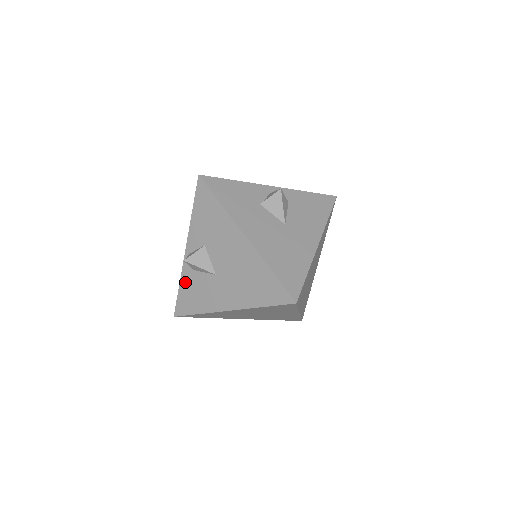
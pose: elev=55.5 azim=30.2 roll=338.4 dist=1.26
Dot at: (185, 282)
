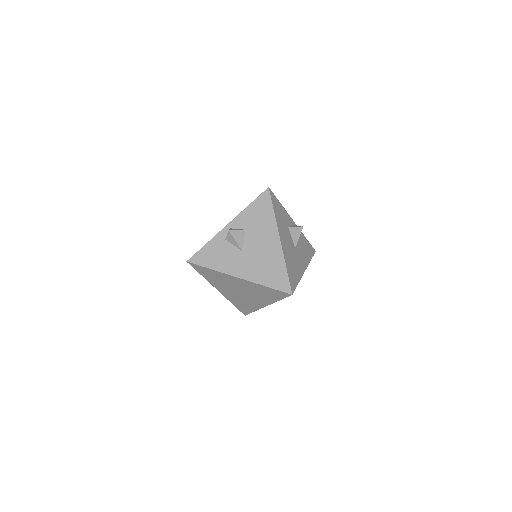
Dot at: (213, 244)
